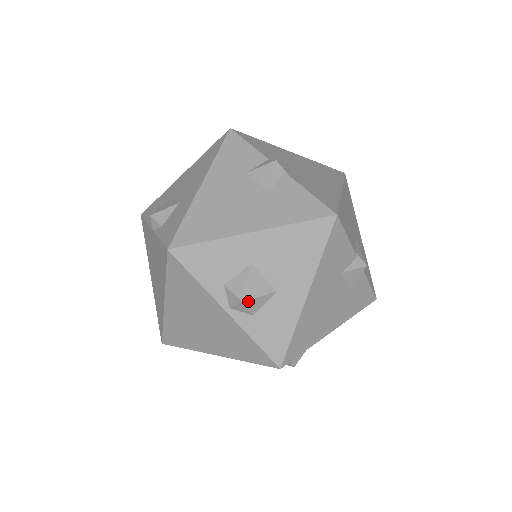
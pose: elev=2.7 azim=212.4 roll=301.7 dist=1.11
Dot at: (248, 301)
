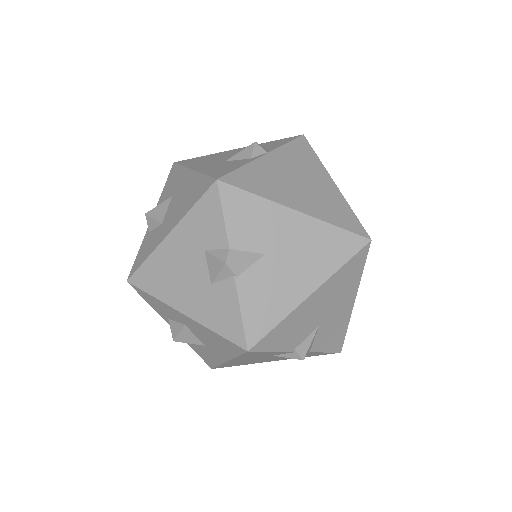
Dot at: occluded
